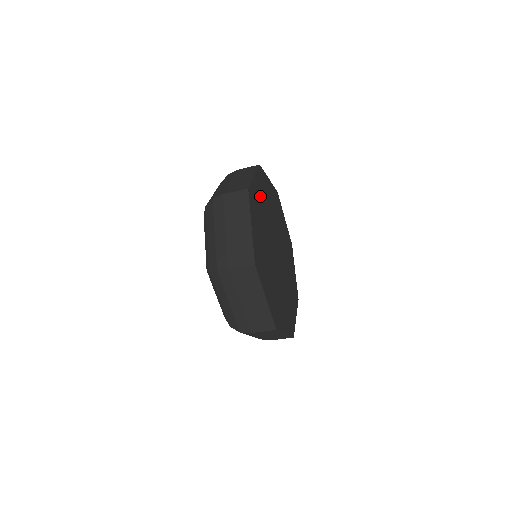
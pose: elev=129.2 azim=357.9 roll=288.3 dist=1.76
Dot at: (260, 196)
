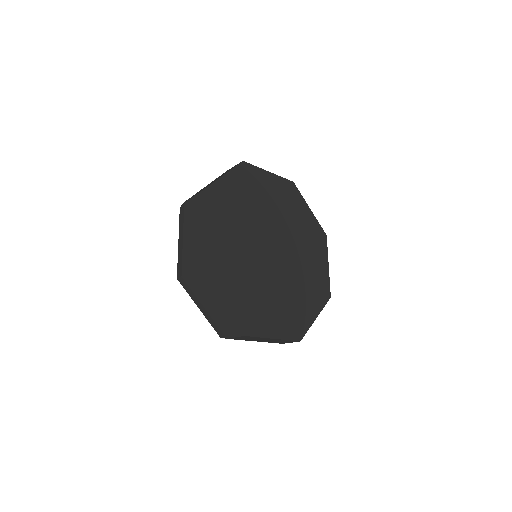
Dot at: (235, 195)
